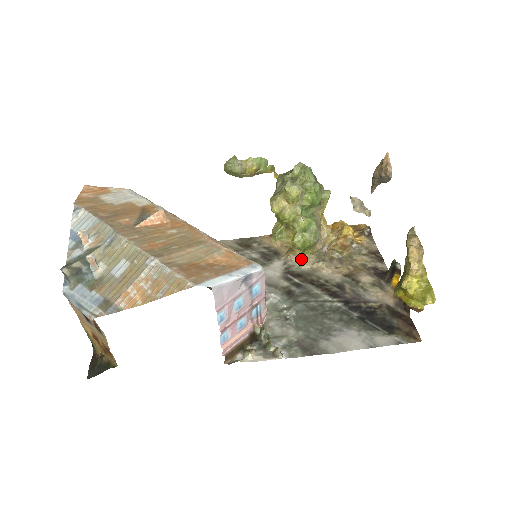
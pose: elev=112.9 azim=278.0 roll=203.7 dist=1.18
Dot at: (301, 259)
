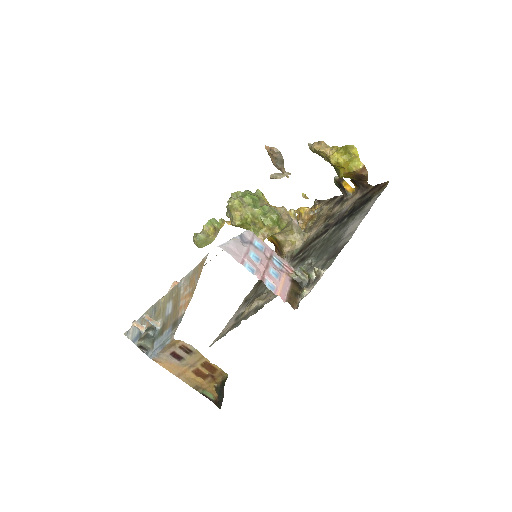
Dot at: (293, 245)
